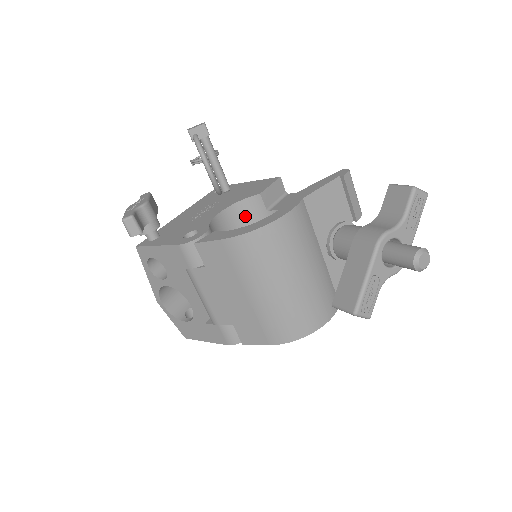
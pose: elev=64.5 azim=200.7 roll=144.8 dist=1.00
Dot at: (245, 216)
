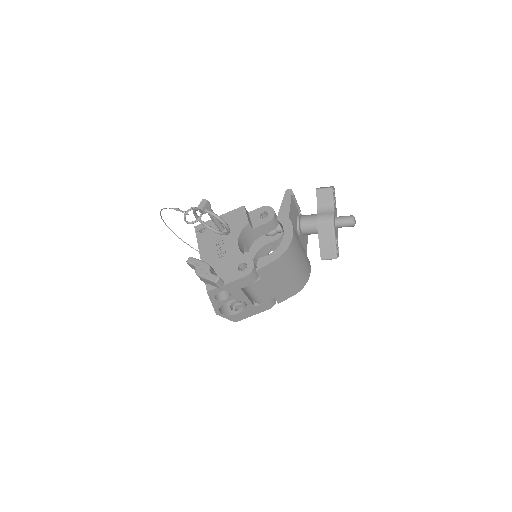
Dot at: (244, 239)
